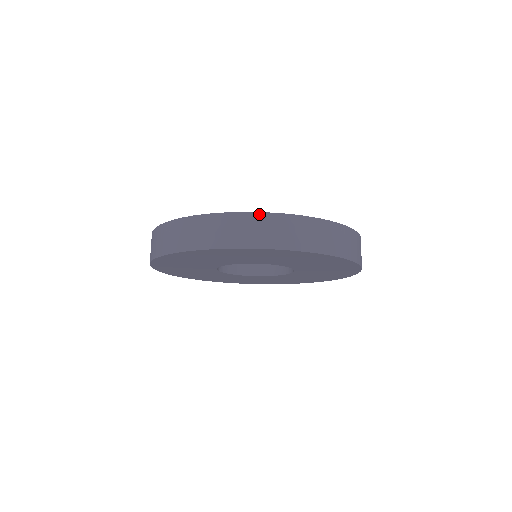
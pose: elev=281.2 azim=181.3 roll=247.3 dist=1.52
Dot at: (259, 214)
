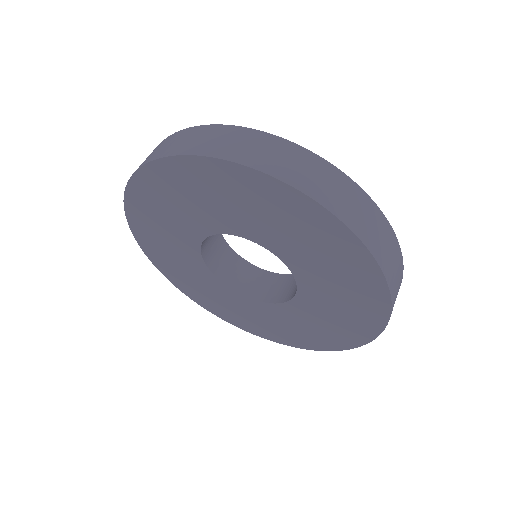
Dot at: (313, 154)
